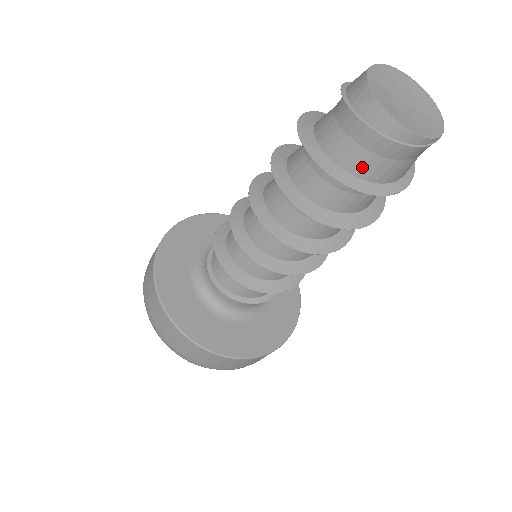
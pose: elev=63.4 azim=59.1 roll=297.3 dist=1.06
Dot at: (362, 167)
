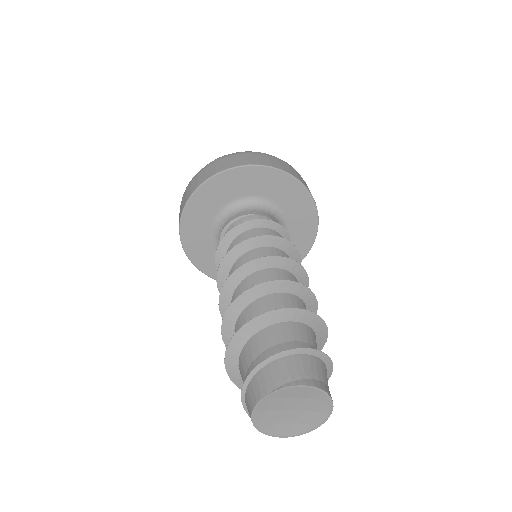
Dot at: occluded
